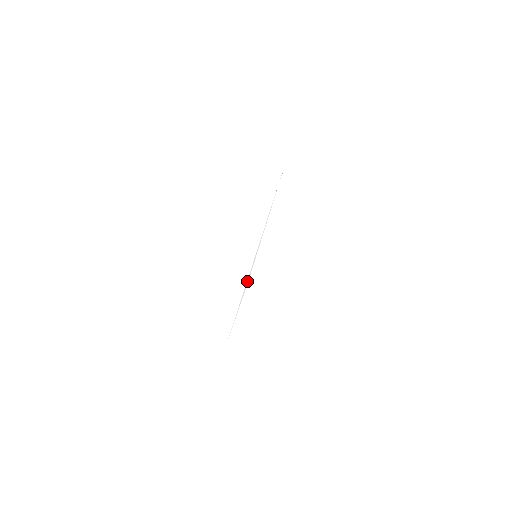
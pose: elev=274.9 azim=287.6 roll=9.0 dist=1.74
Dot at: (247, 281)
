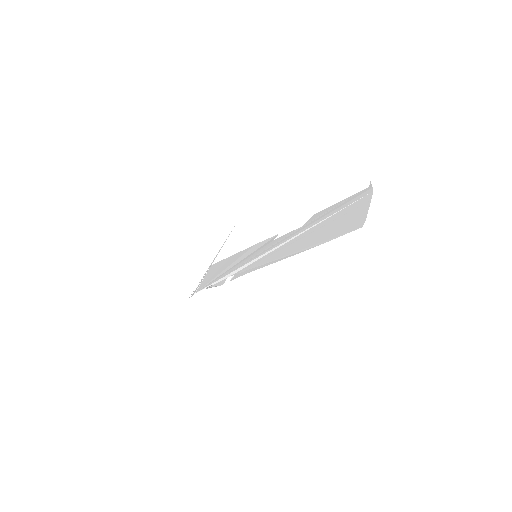
Dot at: (230, 274)
